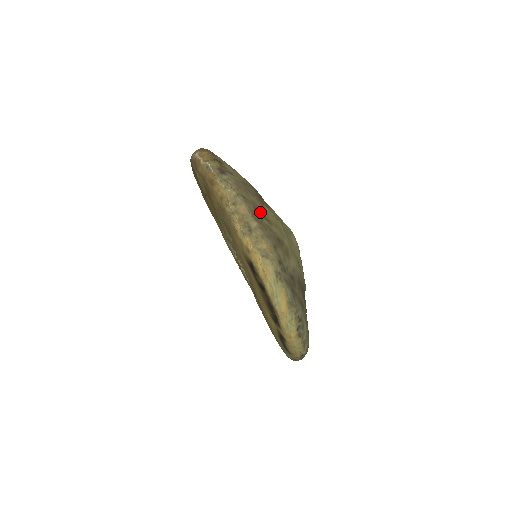
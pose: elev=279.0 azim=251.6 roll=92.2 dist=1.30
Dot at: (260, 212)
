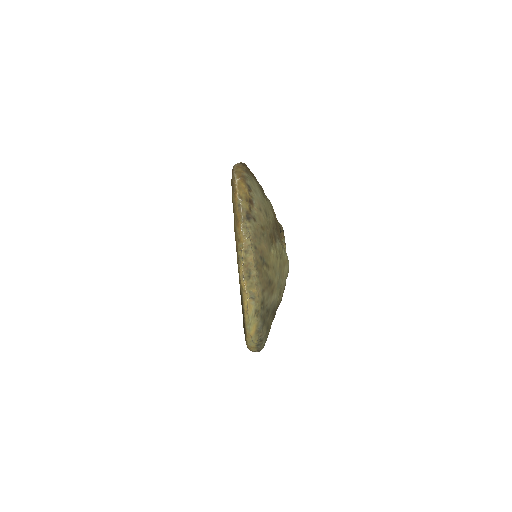
Dot at: (264, 260)
